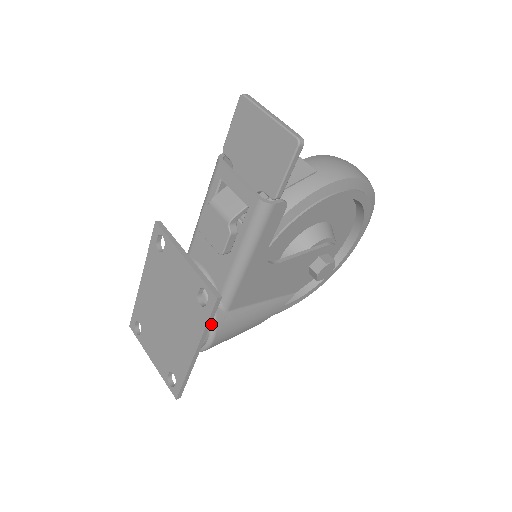
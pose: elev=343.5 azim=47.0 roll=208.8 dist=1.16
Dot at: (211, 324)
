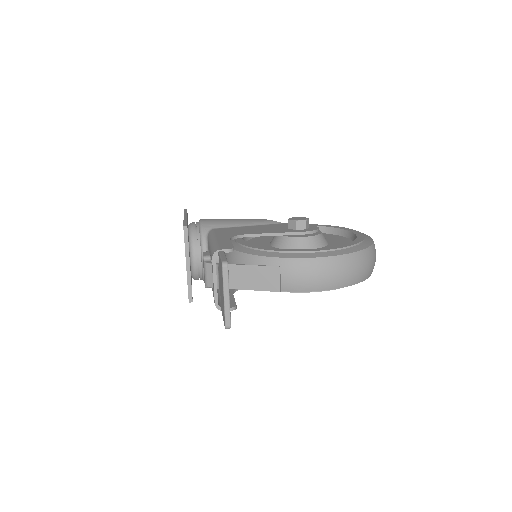
Dot at: (203, 280)
